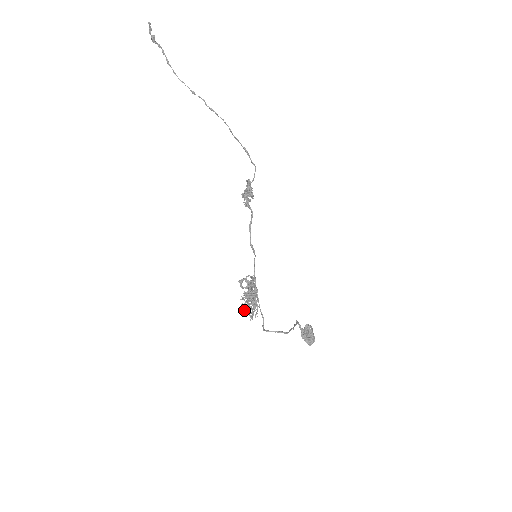
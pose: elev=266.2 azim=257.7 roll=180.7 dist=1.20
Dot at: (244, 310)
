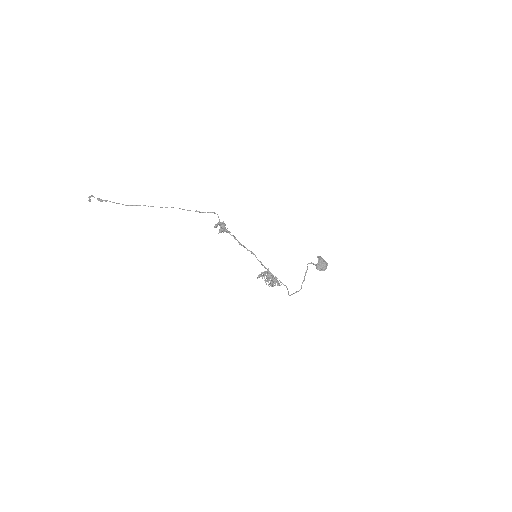
Dot at: occluded
